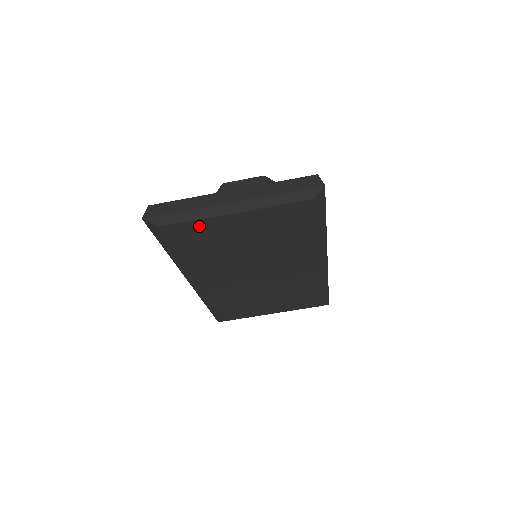
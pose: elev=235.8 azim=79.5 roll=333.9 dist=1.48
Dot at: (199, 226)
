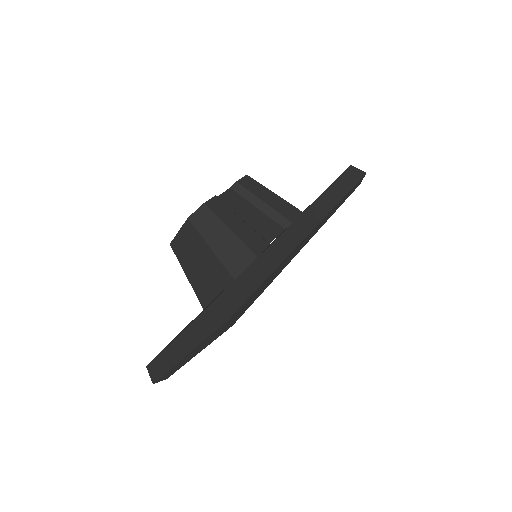
Dot at: occluded
